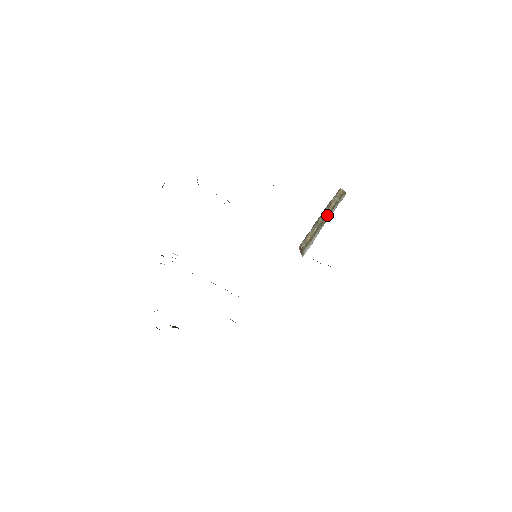
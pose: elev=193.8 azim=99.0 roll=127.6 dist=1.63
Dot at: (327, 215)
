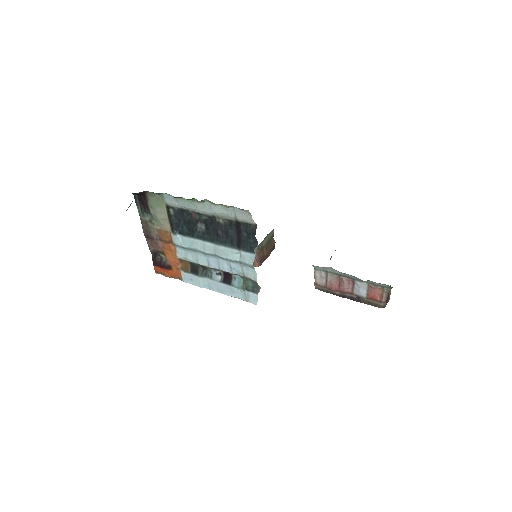
Dot at: occluded
